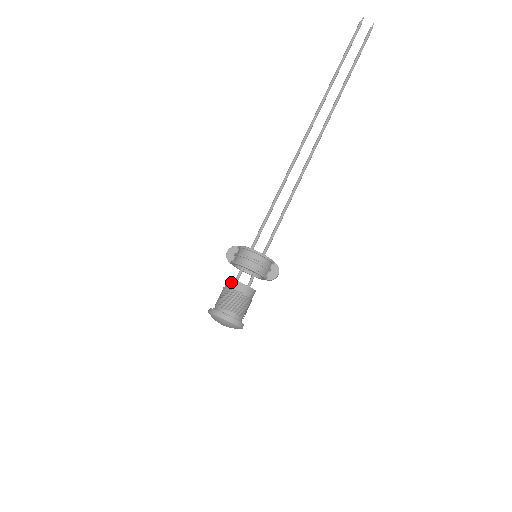
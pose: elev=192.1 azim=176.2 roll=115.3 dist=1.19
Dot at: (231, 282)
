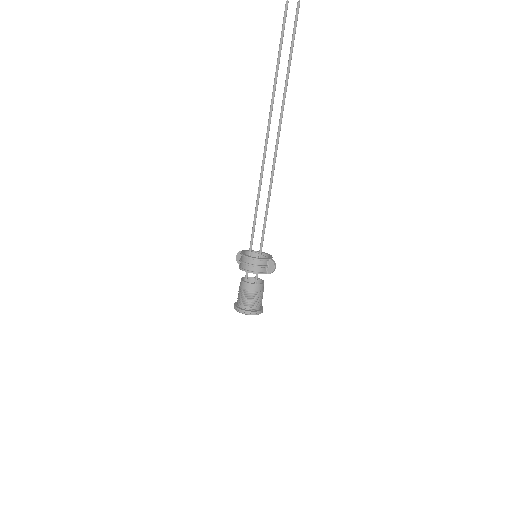
Dot at: (241, 282)
